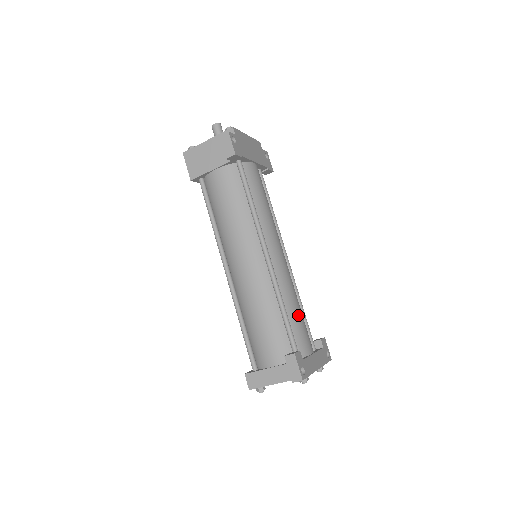
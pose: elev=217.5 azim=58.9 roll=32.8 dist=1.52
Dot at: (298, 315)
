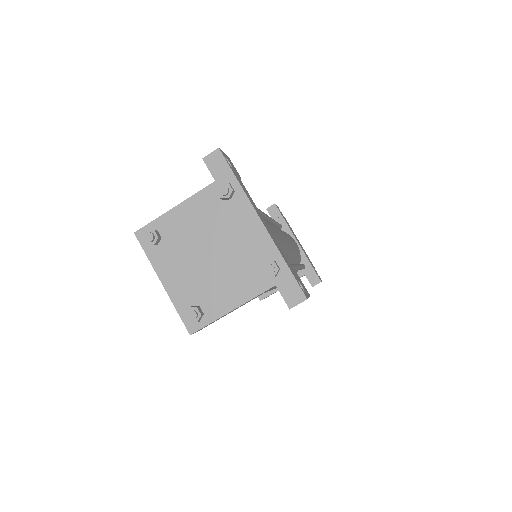
Dot at: (270, 226)
